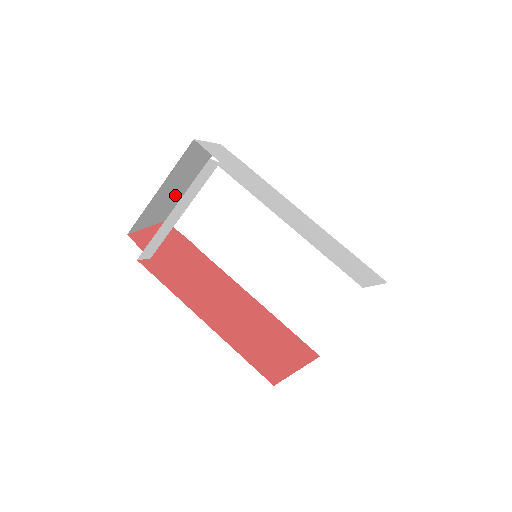
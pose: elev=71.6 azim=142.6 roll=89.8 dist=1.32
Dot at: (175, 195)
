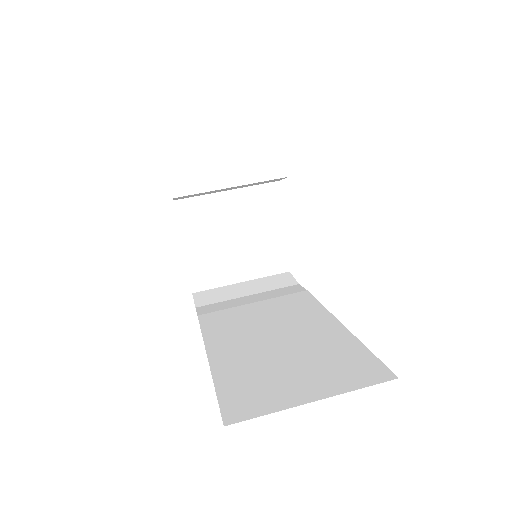
Dot at: (224, 257)
